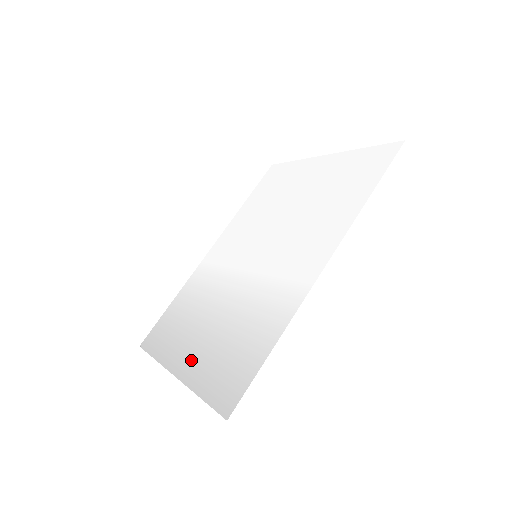
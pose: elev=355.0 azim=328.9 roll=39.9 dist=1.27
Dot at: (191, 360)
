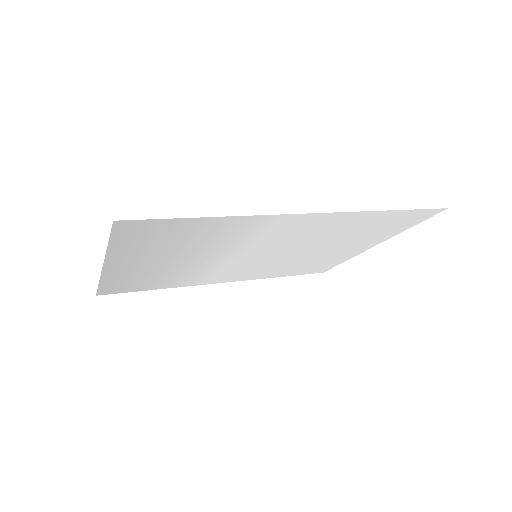
Dot at: (129, 261)
